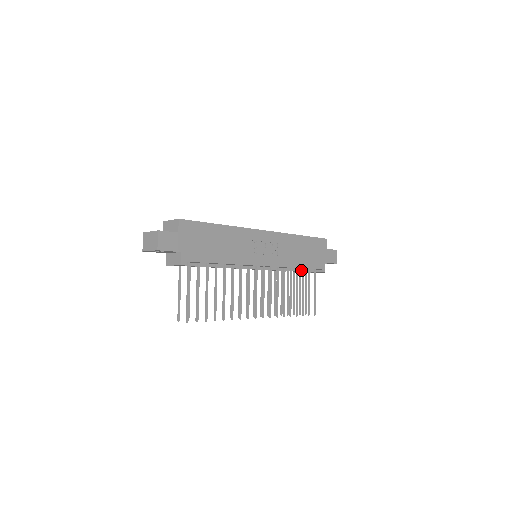
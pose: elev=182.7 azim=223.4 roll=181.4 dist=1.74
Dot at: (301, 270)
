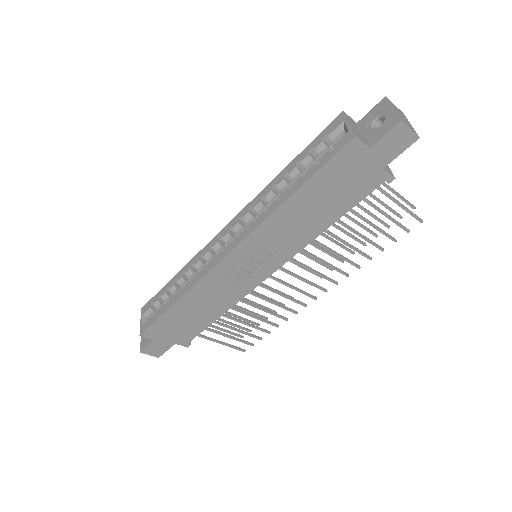
Dot at: occluded
